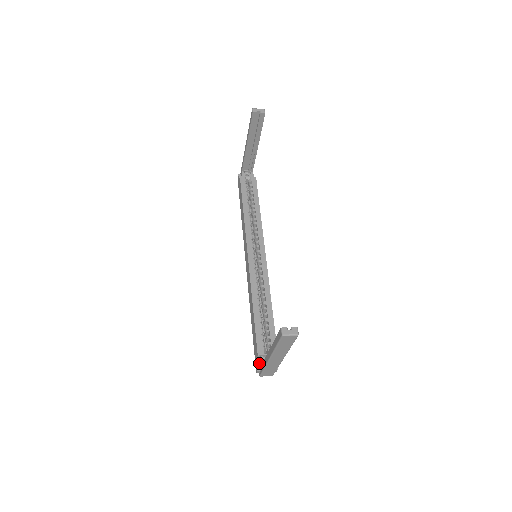
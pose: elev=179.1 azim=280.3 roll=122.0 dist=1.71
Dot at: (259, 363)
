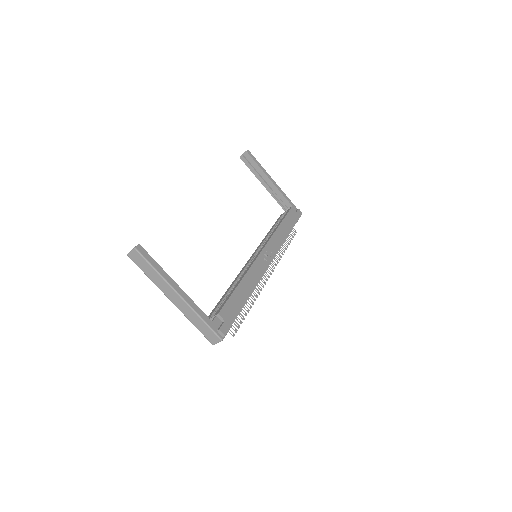
Dot at: occluded
